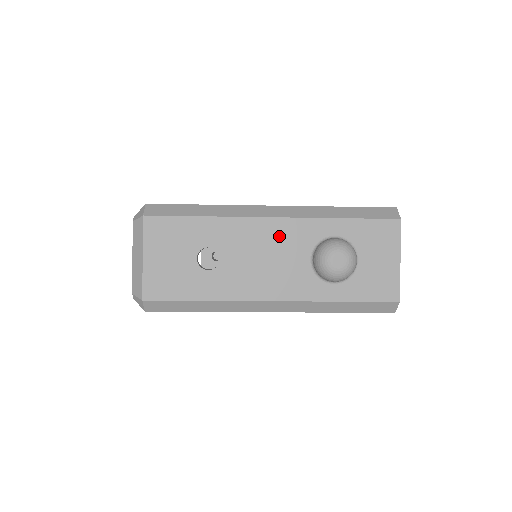
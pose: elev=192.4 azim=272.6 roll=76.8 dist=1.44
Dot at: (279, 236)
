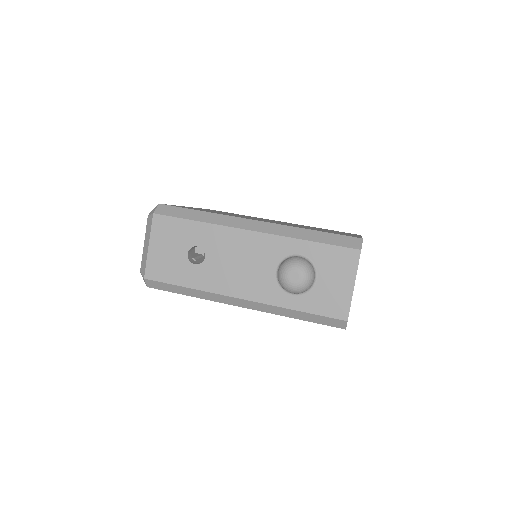
Dot at: (254, 247)
